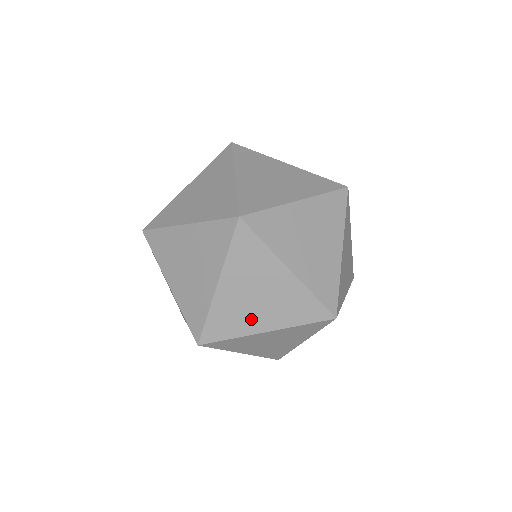
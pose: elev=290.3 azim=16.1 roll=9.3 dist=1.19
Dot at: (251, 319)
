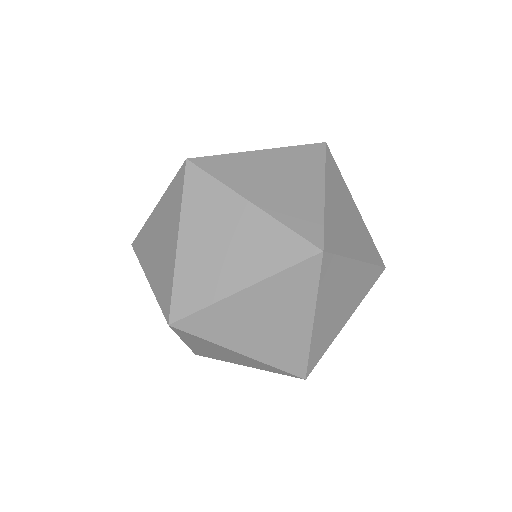
Dot at: (349, 240)
